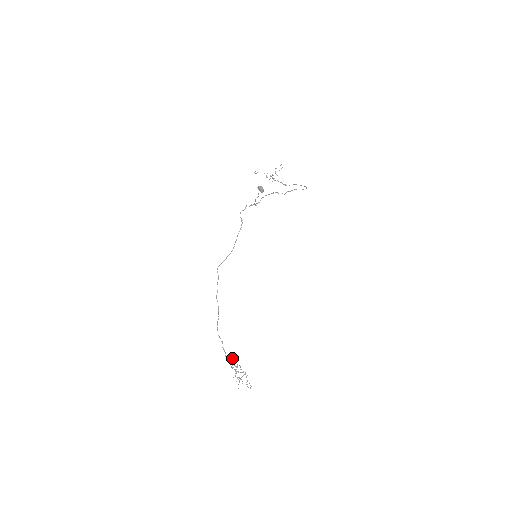
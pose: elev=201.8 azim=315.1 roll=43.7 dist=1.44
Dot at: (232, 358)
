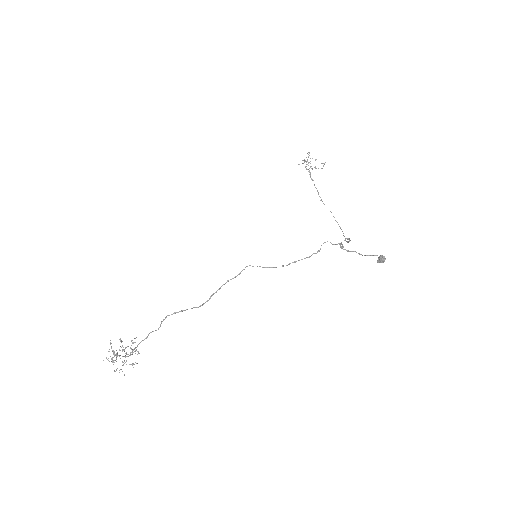
Dot at: (136, 337)
